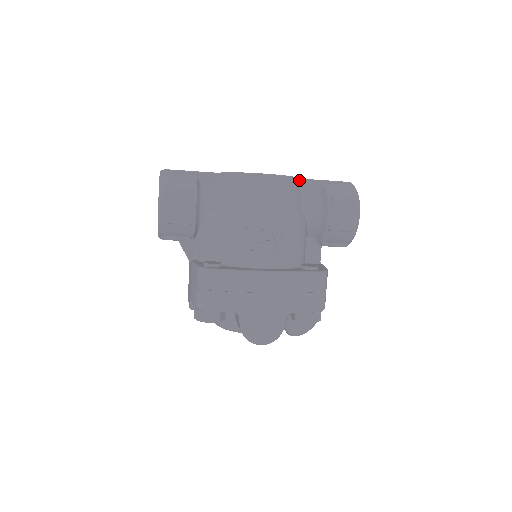
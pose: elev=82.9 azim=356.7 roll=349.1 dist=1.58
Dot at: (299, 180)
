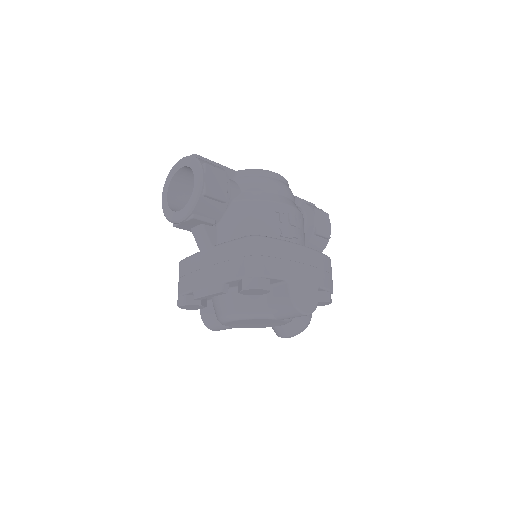
Dot at: occluded
